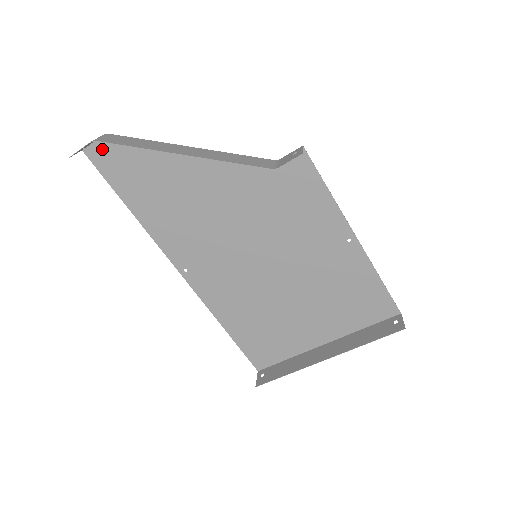
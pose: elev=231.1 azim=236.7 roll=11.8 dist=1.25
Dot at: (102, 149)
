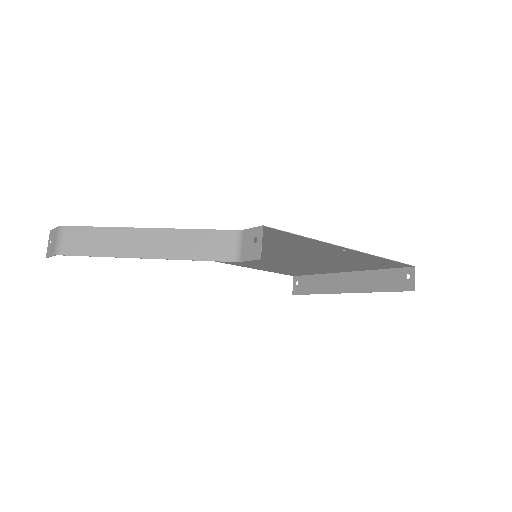
Dot at: occluded
